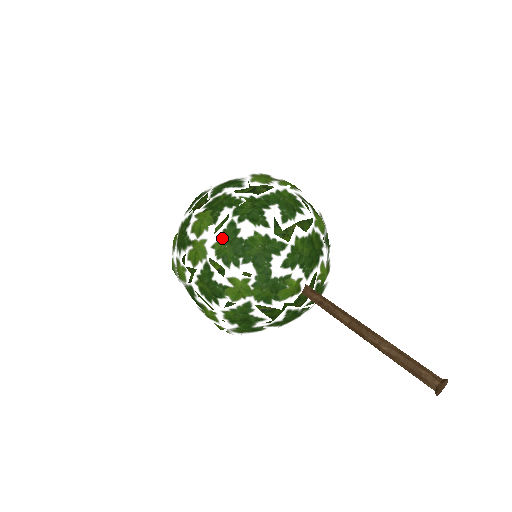
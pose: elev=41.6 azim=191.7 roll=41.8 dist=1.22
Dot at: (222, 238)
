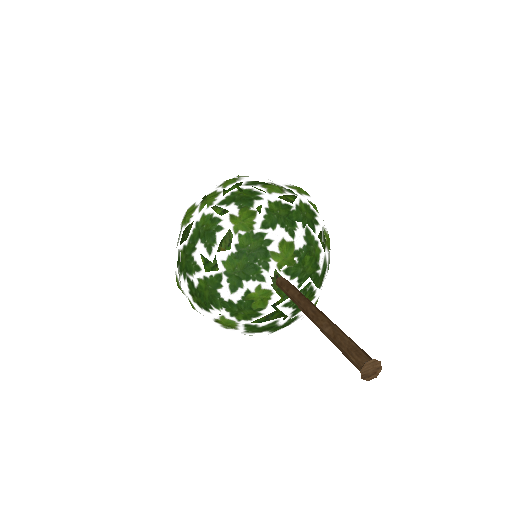
Dot at: (191, 293)
